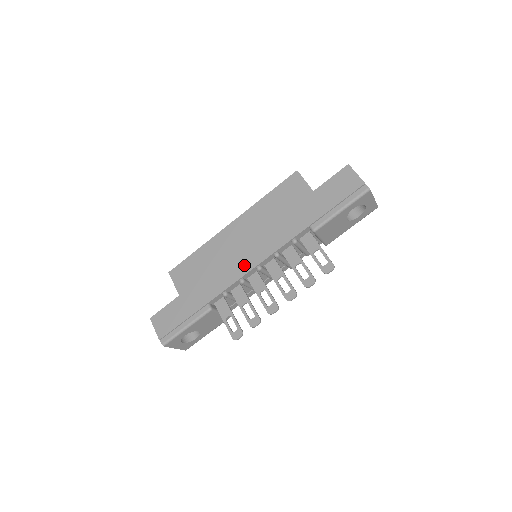
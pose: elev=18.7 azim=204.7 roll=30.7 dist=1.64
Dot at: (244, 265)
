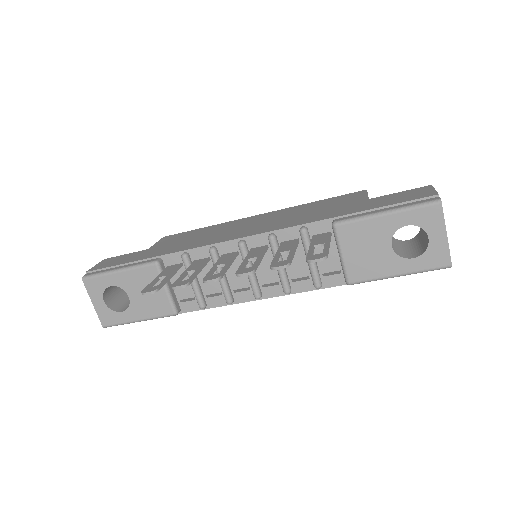
Dot at: (230, 236)
